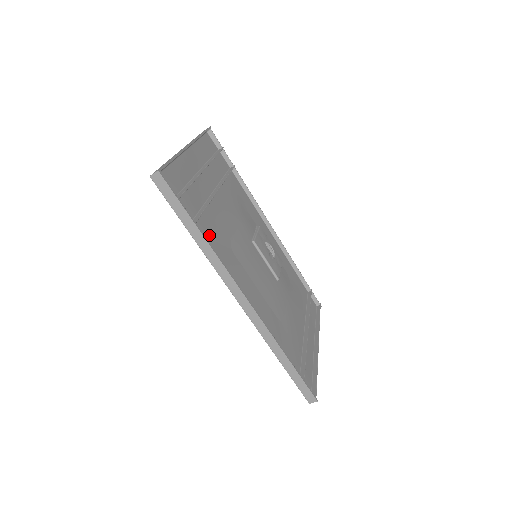
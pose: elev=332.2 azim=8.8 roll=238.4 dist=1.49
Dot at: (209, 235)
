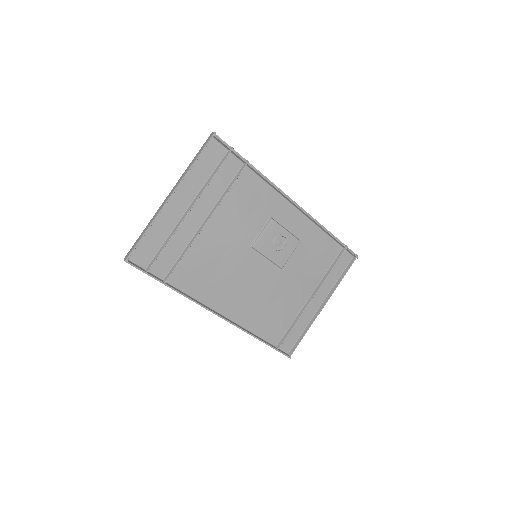
Dot at: (186, 276)
